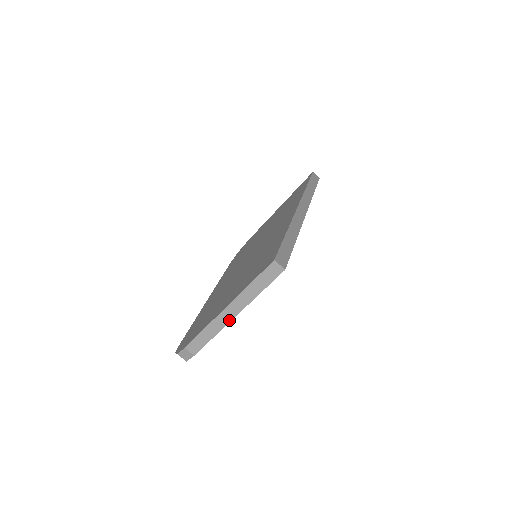
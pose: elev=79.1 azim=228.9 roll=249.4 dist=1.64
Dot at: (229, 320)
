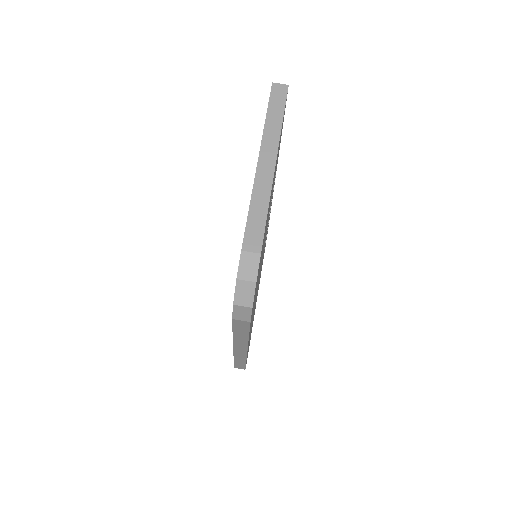
Dot at: (272, 172)
